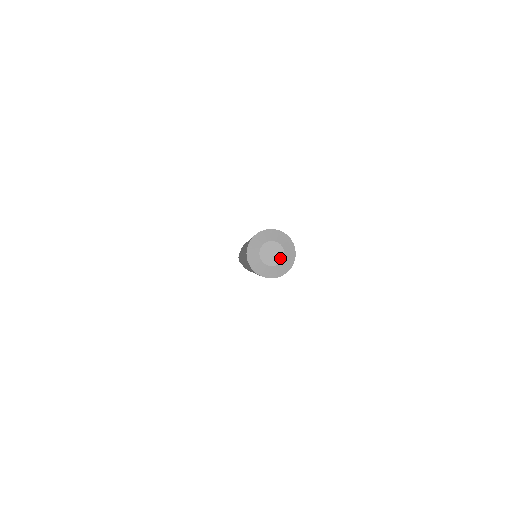
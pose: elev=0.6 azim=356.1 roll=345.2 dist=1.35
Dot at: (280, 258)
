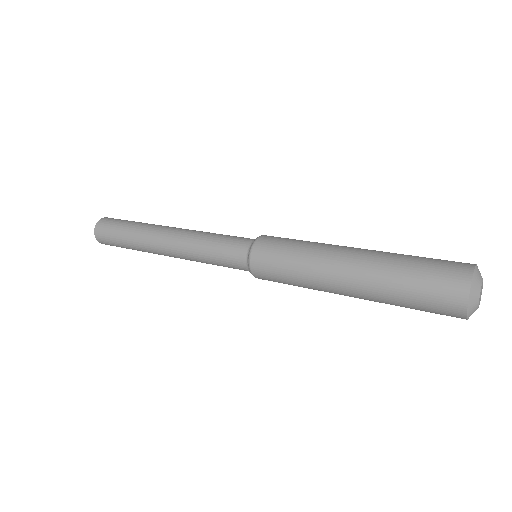
Dot at: occluded
